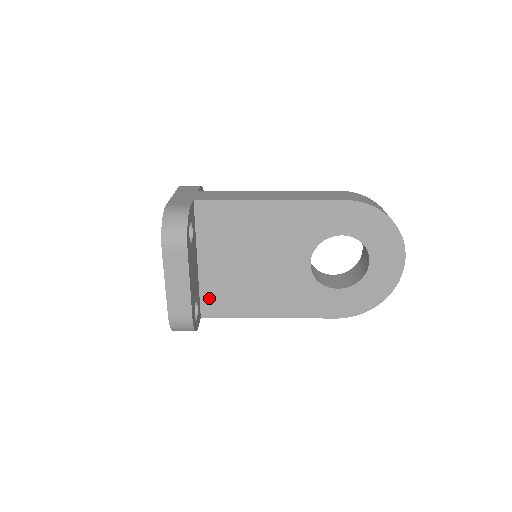
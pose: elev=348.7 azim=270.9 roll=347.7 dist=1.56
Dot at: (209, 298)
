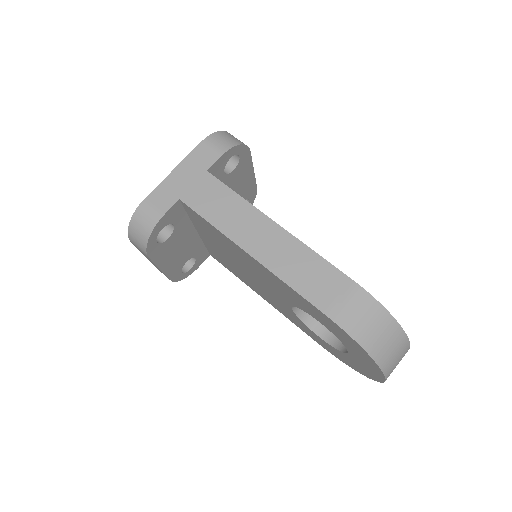
Dot at: (213, 253)
